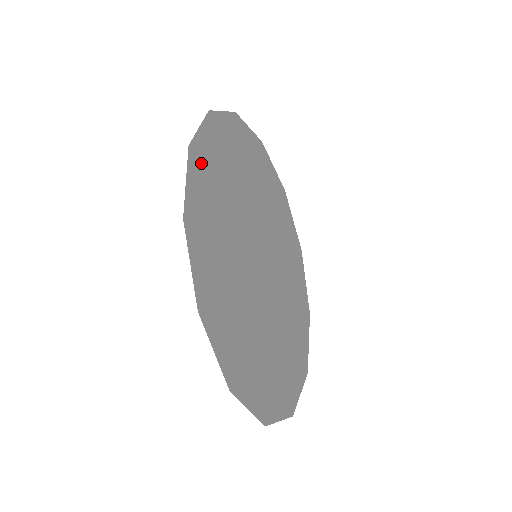
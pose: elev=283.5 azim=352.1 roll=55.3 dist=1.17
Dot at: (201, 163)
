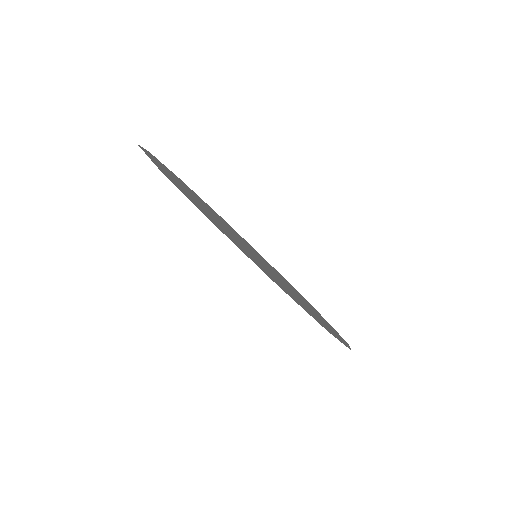
Dot at: (217, 226)
